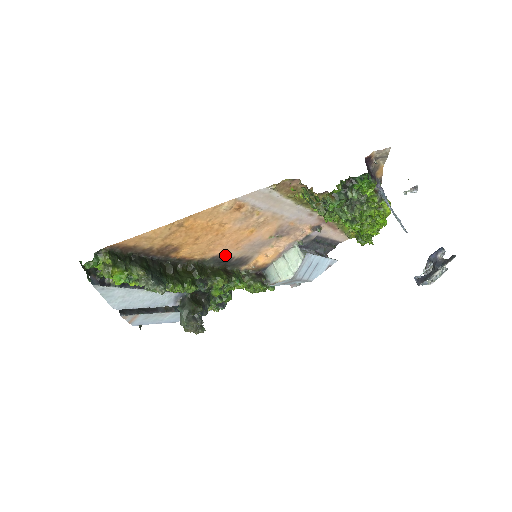
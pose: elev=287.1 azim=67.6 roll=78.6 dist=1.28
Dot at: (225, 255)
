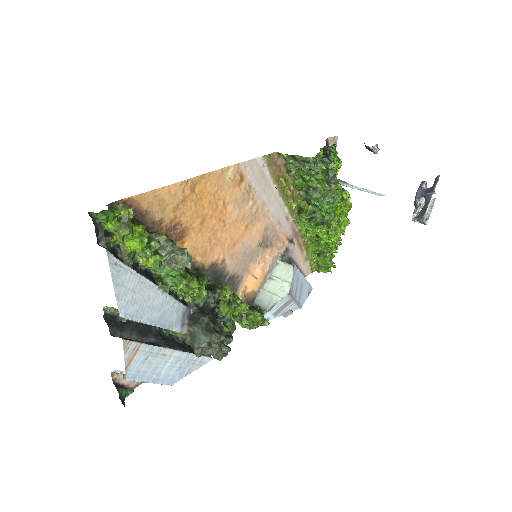
Dot at: (221, 265)
